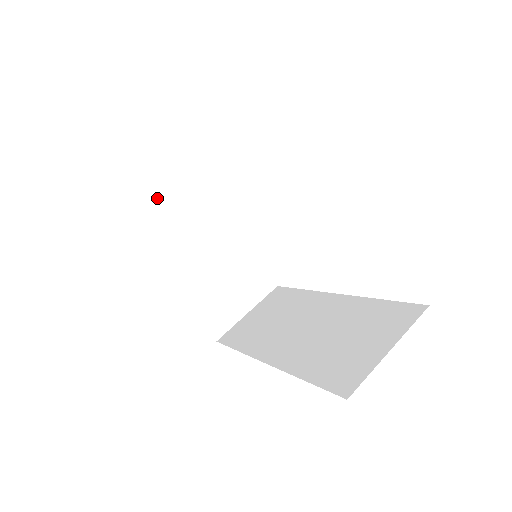
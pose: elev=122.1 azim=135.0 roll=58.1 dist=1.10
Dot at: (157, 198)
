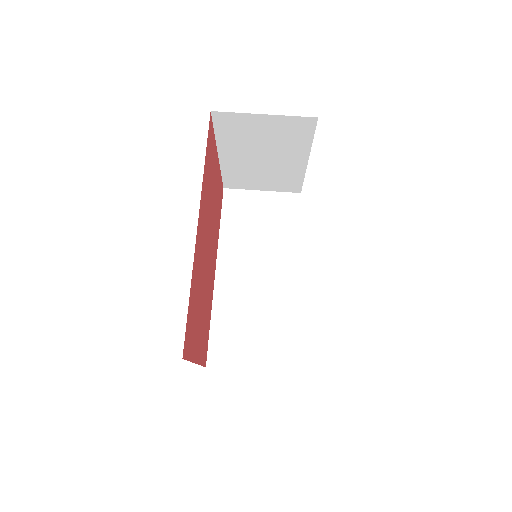
Dot at: (253, 114)
